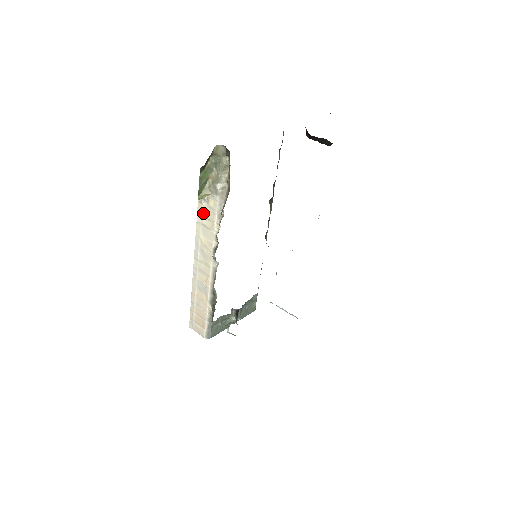
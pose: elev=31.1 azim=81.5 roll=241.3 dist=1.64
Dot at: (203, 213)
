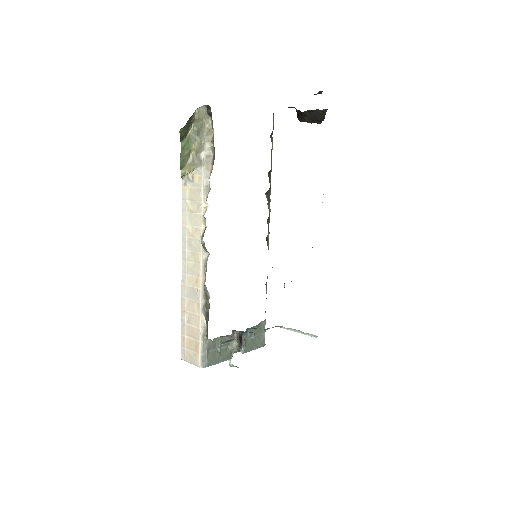
Dot at: (188, 196)
